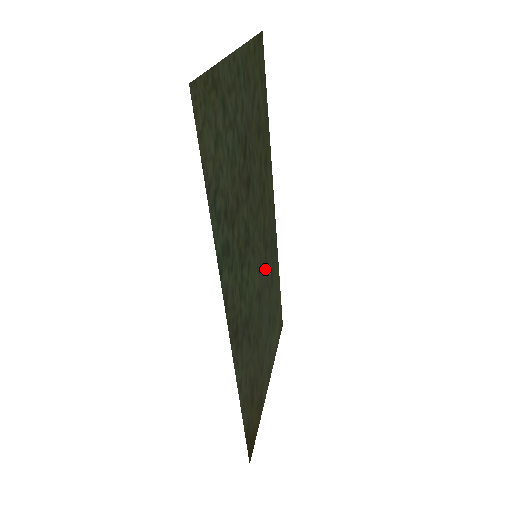
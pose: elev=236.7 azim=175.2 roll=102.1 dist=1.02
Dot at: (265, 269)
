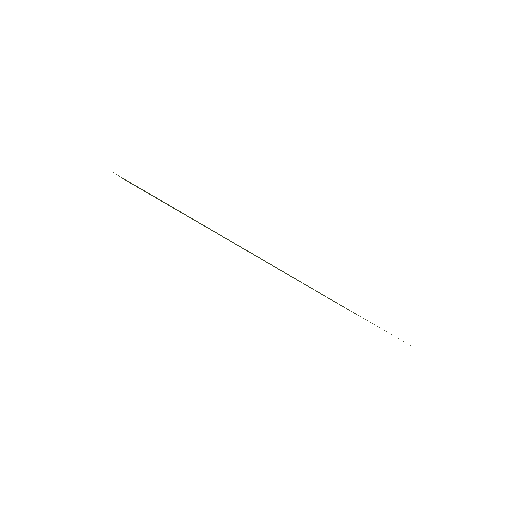
Dot at: occluded
